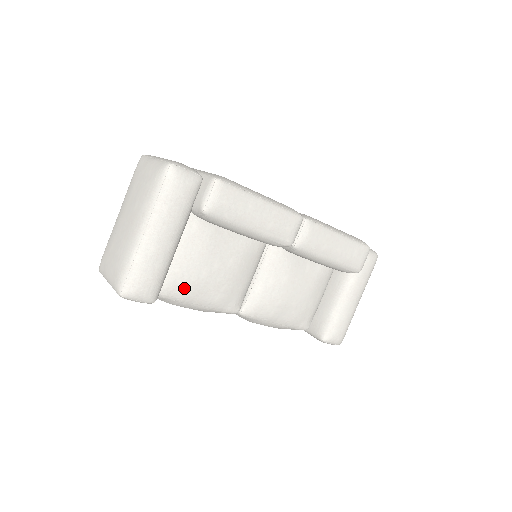
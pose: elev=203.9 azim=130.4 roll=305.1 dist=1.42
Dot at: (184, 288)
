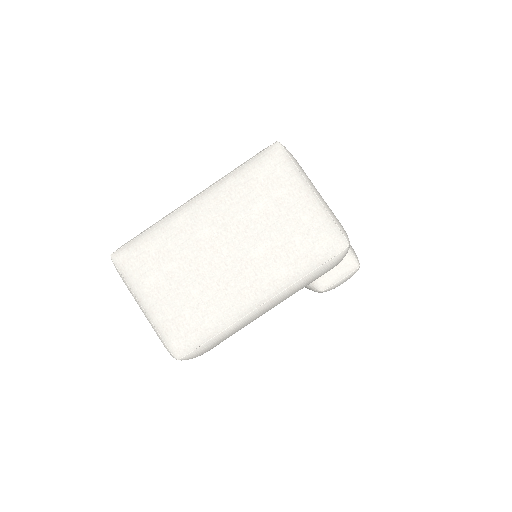
Dot at: occluded
